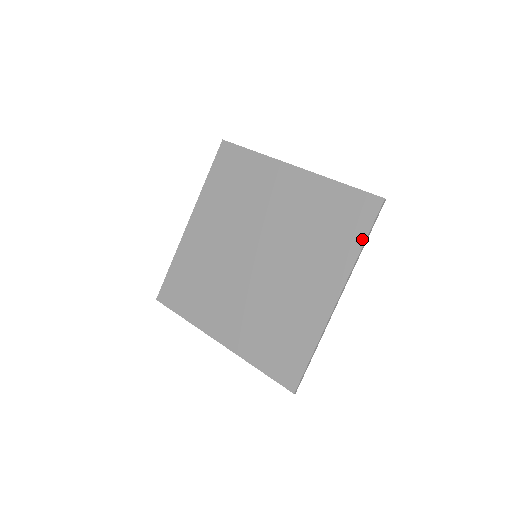
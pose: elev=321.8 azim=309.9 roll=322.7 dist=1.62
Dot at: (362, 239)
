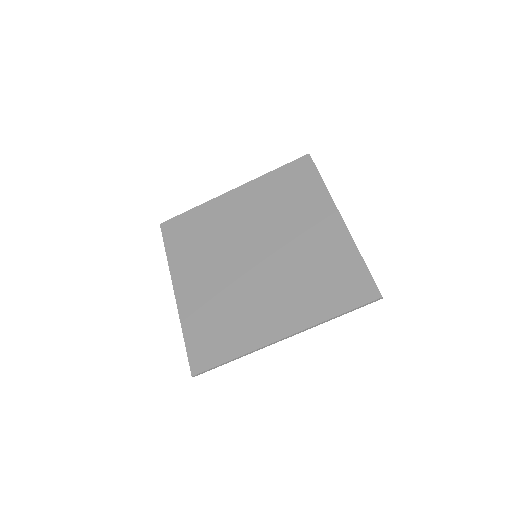
Dot at: (340, 311)
